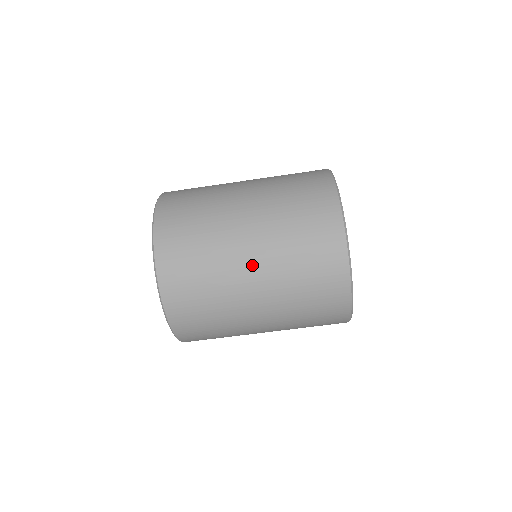
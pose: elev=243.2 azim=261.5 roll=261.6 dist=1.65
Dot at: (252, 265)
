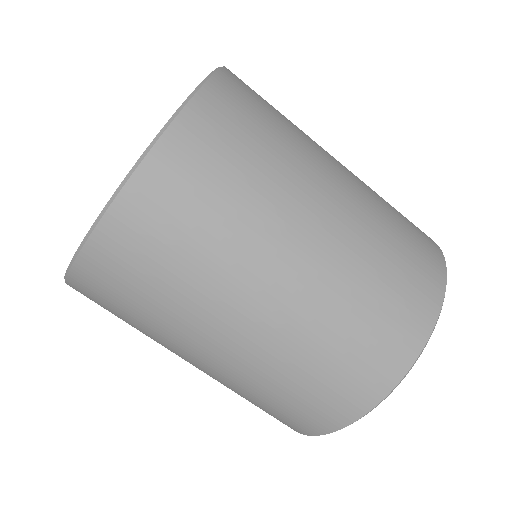
Dot at: (313, 238)
